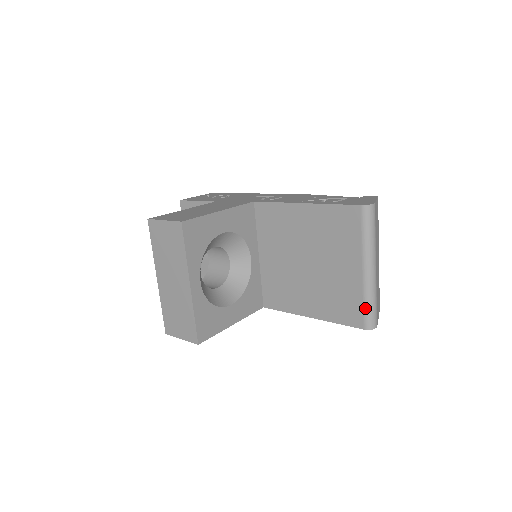
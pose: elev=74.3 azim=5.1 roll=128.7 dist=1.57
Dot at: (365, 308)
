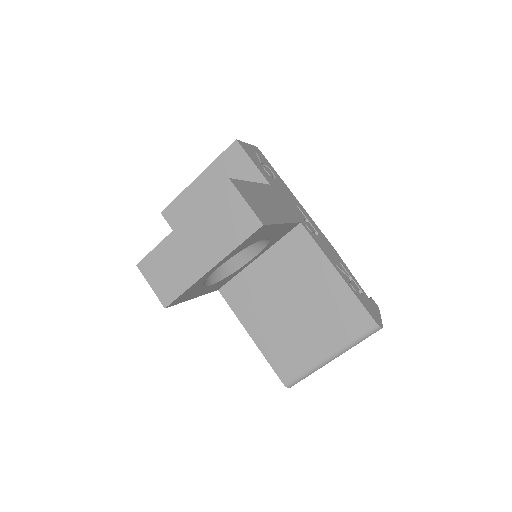
Dot at: (300, 374)
